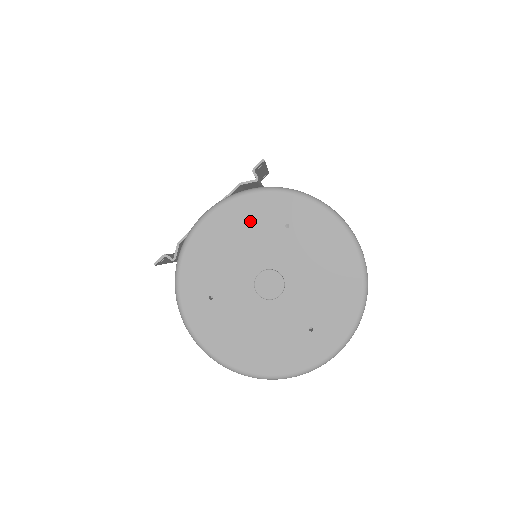
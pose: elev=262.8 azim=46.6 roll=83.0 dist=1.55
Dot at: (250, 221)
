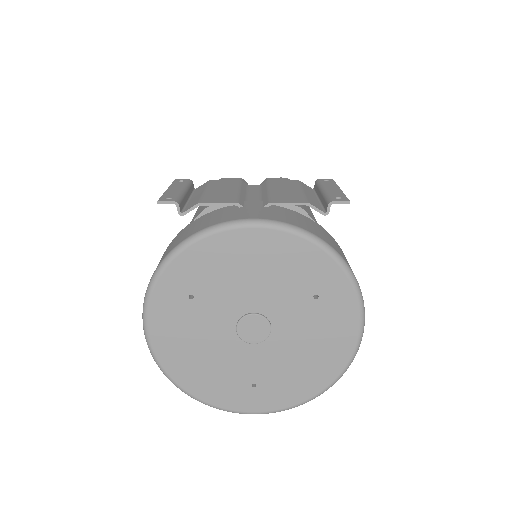
Dot at: (289, 265)
